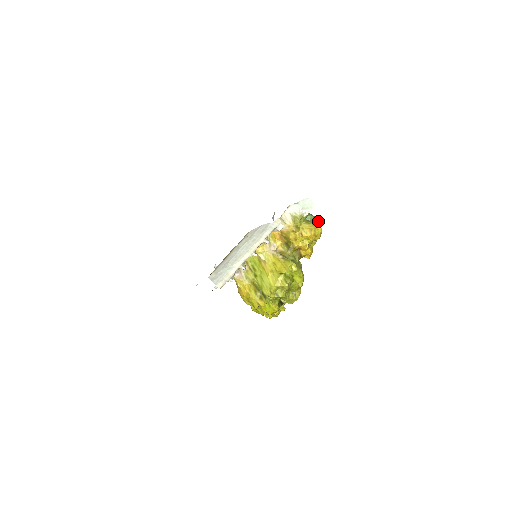
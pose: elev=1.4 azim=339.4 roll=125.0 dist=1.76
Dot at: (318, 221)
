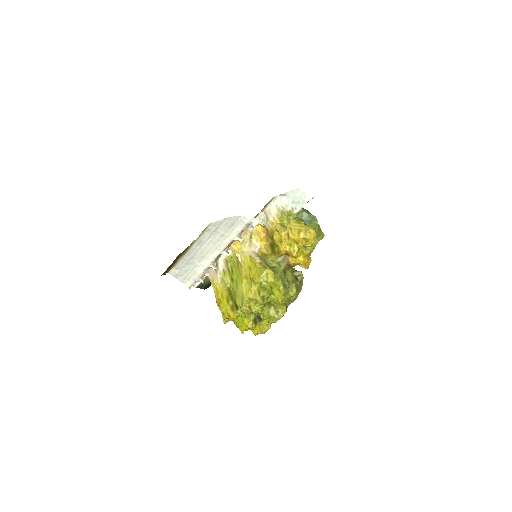
Dot at: (315, 221)
